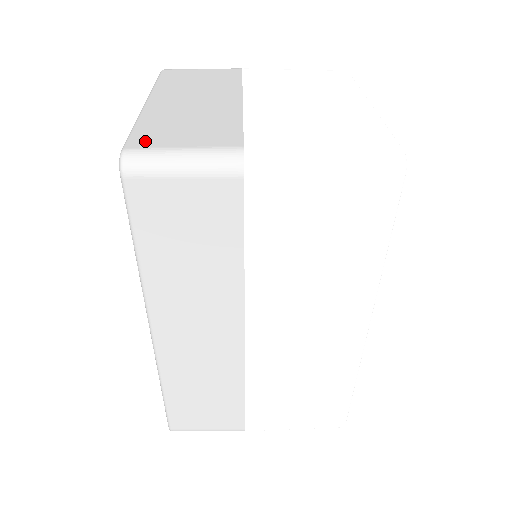
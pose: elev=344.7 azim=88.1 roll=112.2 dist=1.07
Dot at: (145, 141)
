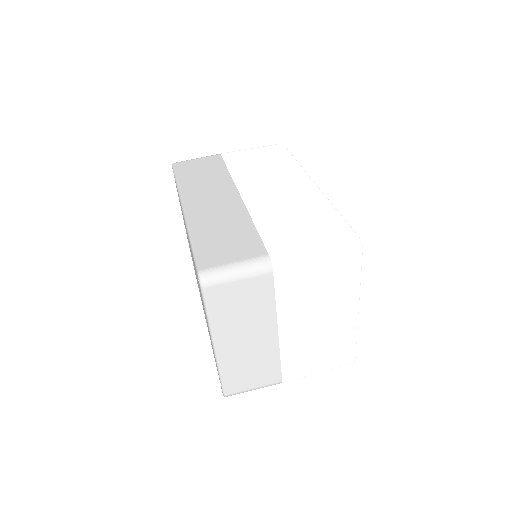
Dot at: (233, 388)
